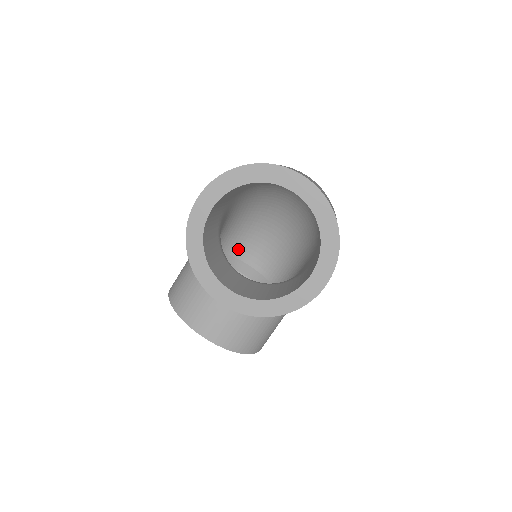
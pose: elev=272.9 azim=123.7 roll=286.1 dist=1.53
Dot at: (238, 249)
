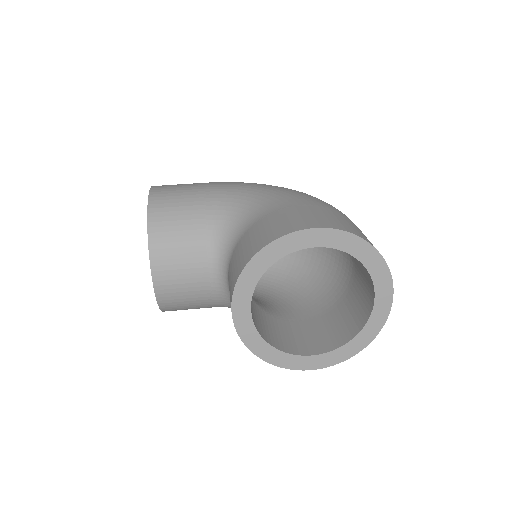
Dot at: occluded
